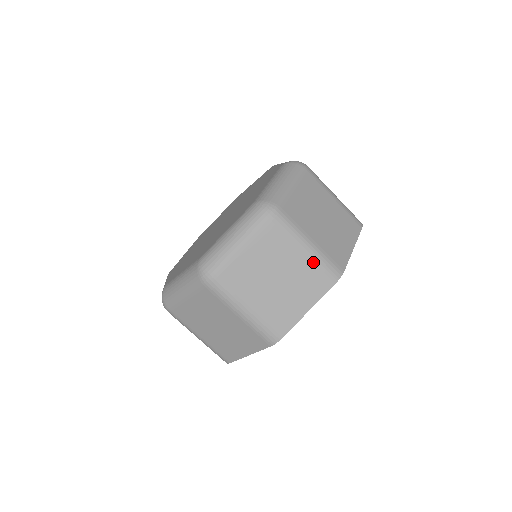
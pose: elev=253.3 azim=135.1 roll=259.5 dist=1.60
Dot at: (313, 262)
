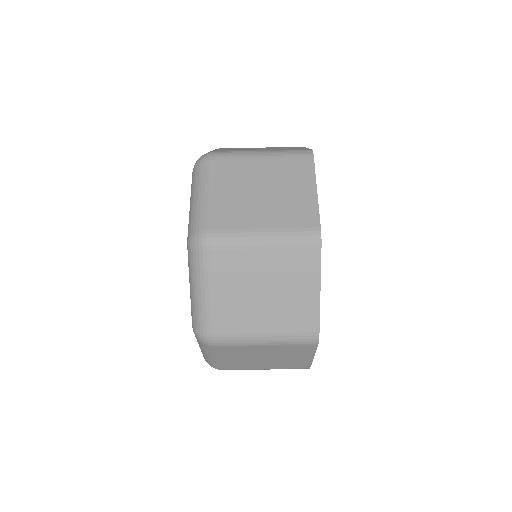
Dot at: (278, 159)
